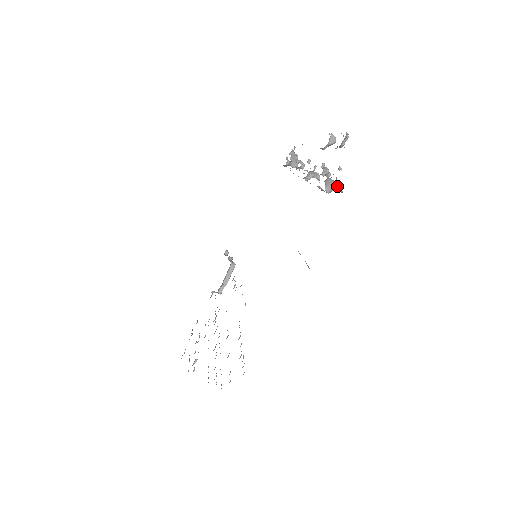
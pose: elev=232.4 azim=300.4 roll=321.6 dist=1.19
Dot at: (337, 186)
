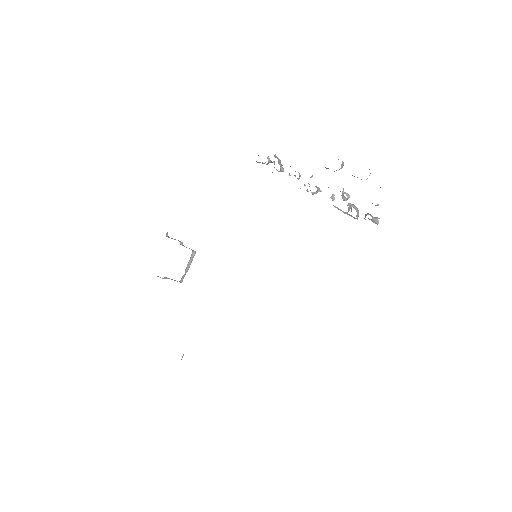
Dot at: (373, 218)
